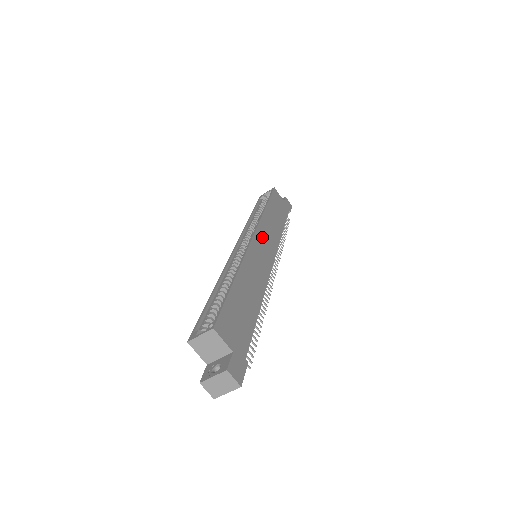
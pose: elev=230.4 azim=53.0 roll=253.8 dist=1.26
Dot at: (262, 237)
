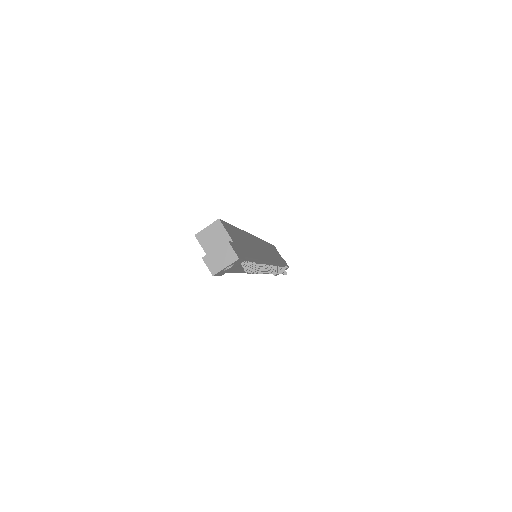
Dot at: (262, 245)
